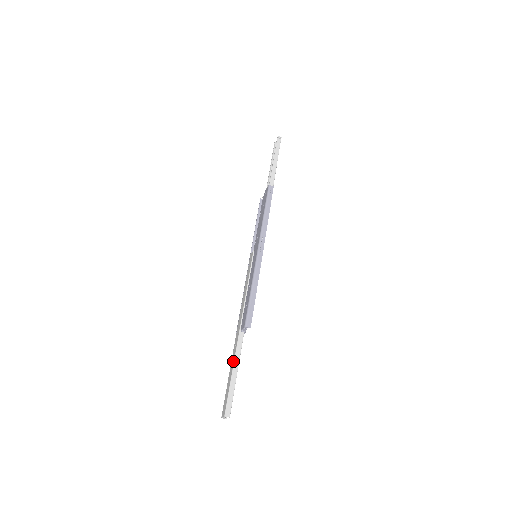
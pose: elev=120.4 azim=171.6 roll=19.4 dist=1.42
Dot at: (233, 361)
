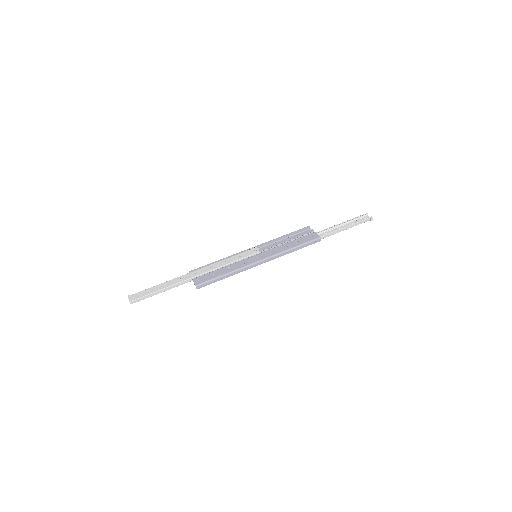
Dot at: (169, 285)
